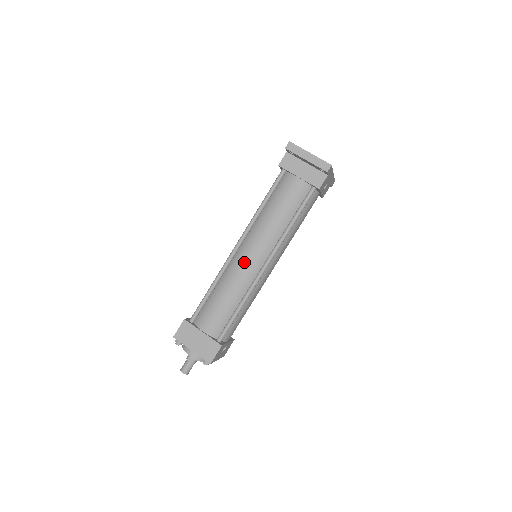
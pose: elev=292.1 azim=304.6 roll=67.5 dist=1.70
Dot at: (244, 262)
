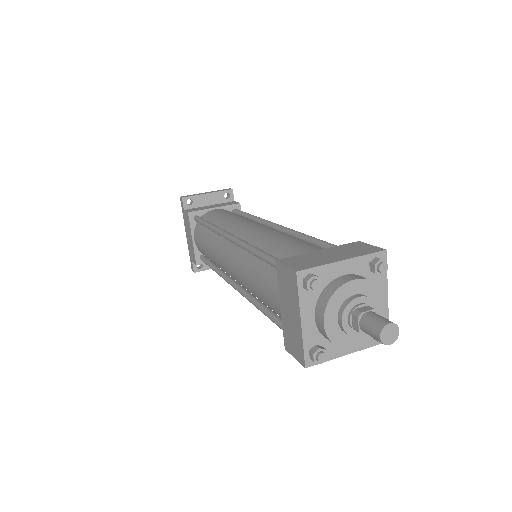
Dot at: (255, 228)
